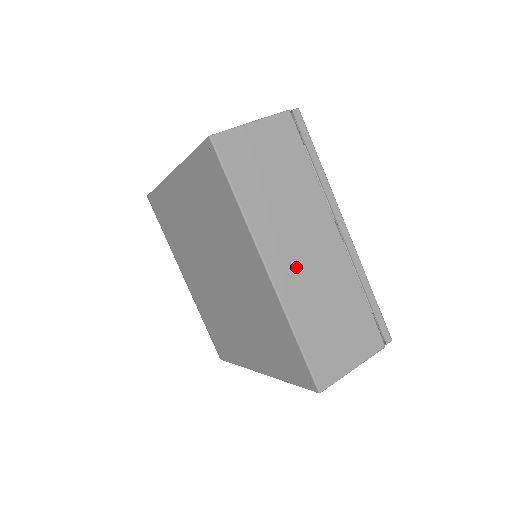
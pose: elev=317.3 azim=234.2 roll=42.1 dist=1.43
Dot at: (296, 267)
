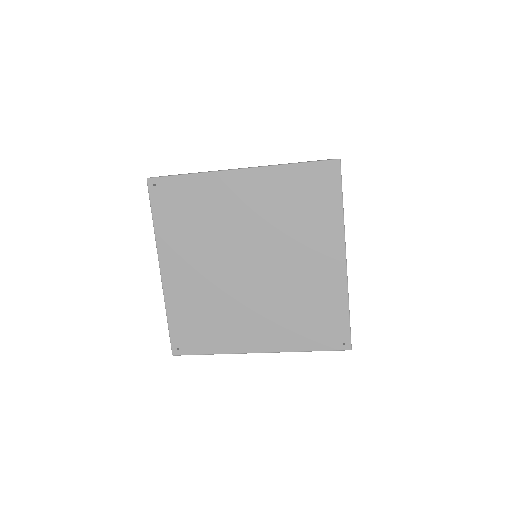
Dot at: occluded
